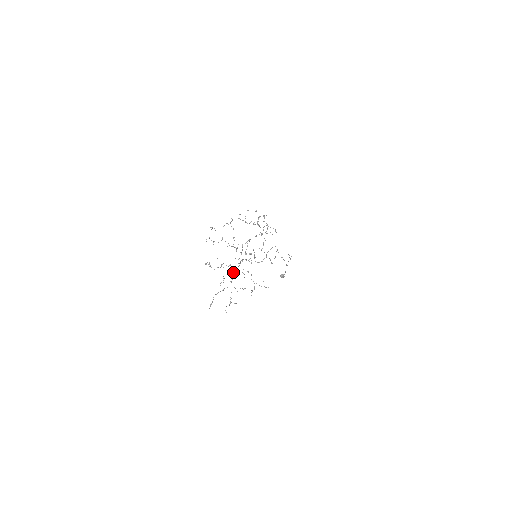
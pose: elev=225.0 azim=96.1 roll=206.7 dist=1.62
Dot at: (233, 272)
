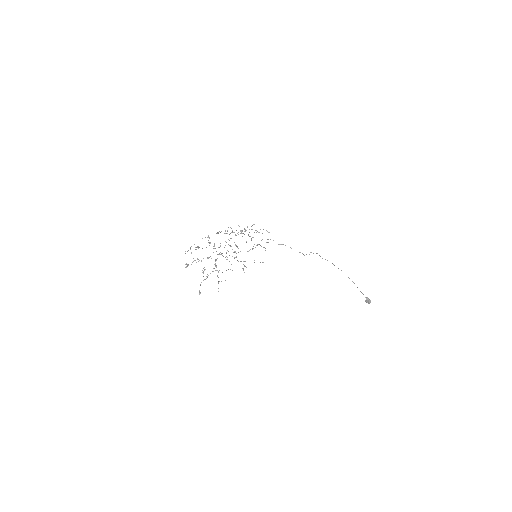
Dot at: occluded
